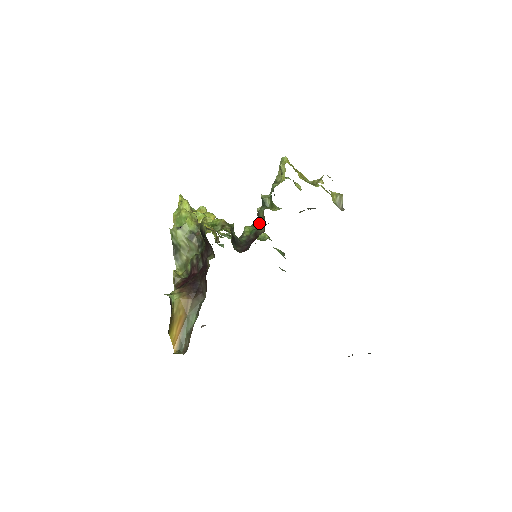
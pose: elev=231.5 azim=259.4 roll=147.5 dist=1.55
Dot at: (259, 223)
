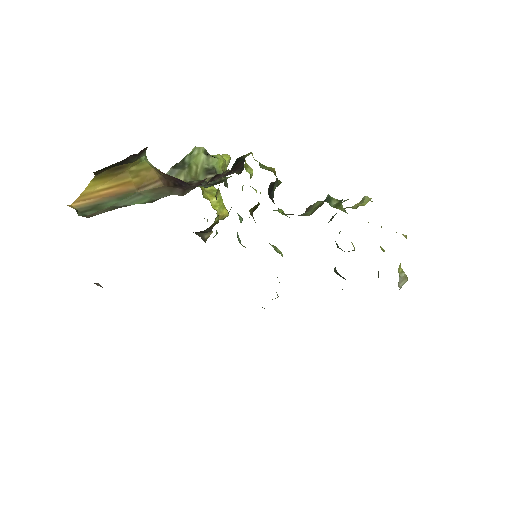
Dot at: occluded
